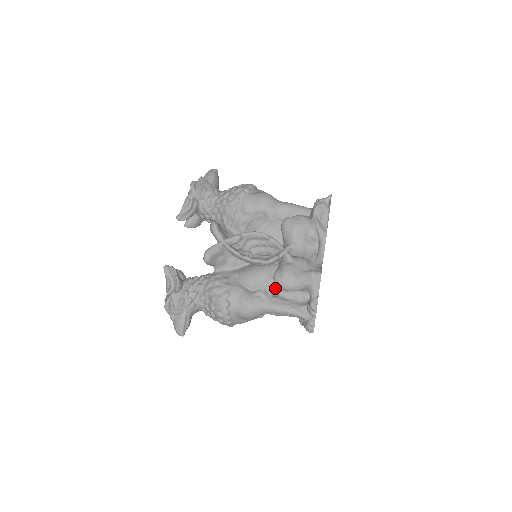
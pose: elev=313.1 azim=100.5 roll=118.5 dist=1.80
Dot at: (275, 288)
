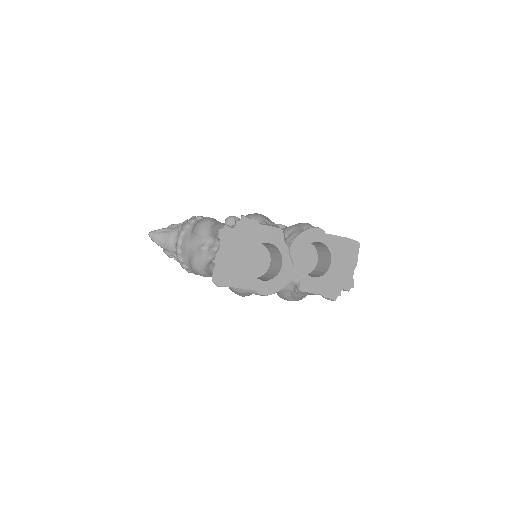
Dot at: occluded
